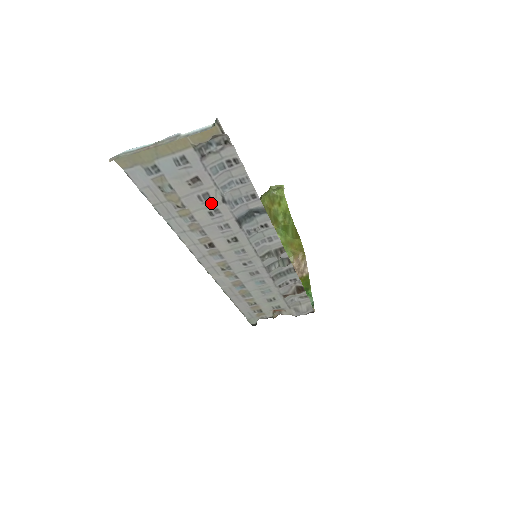
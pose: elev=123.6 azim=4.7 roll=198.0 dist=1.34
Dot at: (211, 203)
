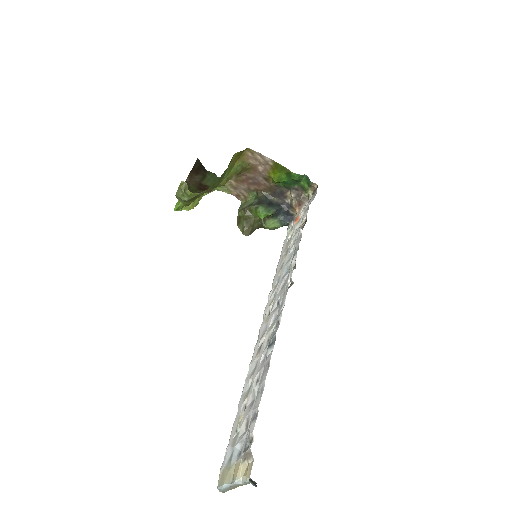
Dot at: (253, 388)
